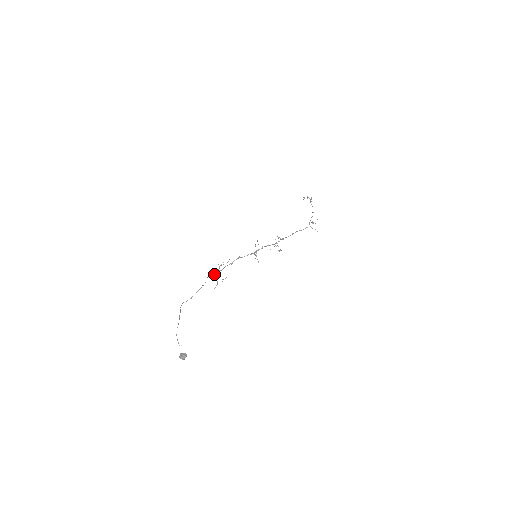
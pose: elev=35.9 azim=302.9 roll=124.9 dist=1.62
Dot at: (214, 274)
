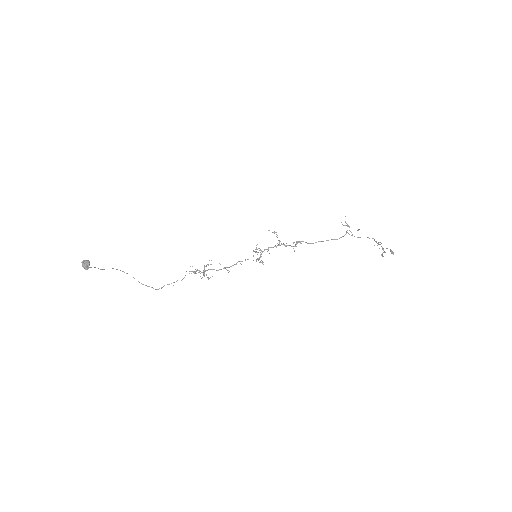
Dot at: (196, 270)
